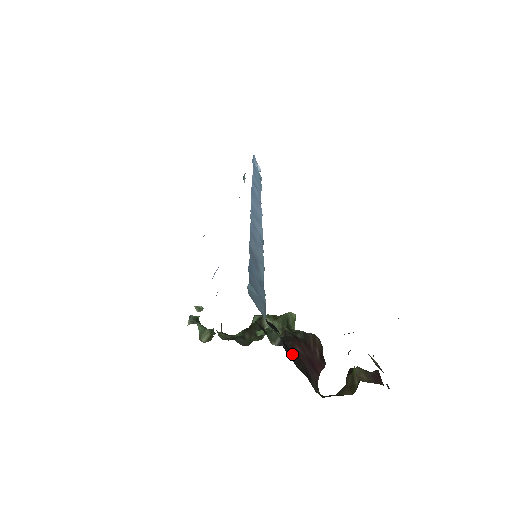
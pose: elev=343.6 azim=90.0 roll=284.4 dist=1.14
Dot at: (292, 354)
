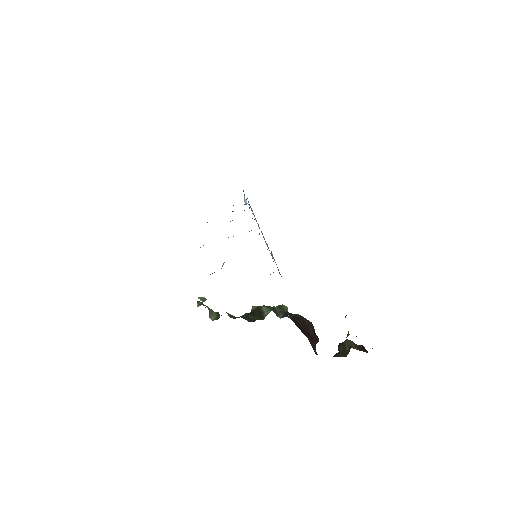
Dot at: (295, 323)
